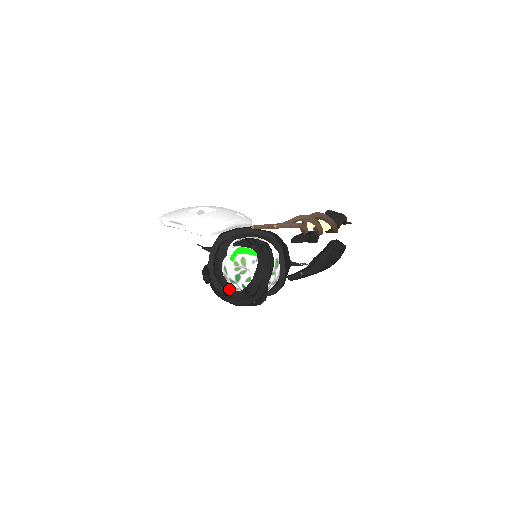
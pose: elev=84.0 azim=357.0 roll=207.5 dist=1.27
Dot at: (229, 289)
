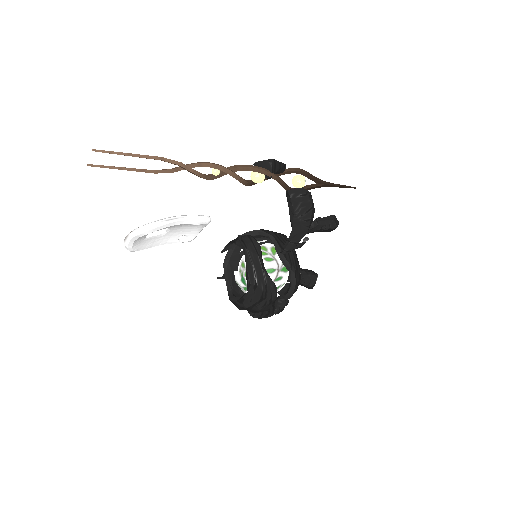
Dot at: occluded
